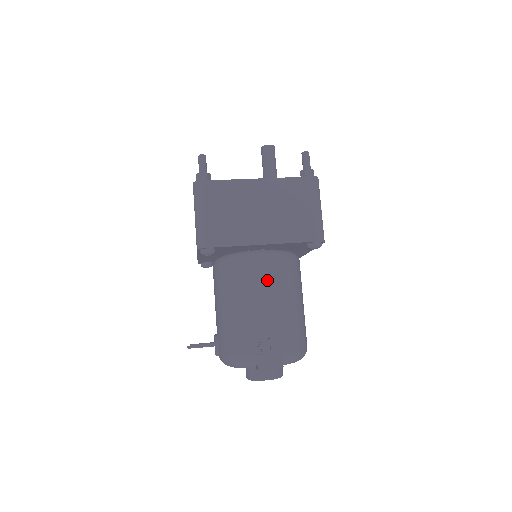
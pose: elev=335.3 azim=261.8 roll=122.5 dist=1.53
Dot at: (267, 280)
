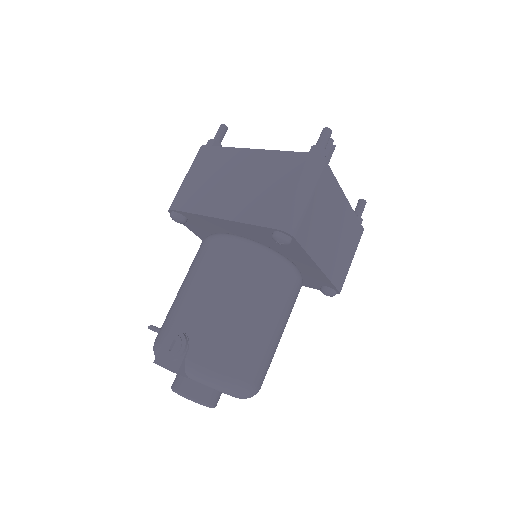
Dot at: (216, 266)
